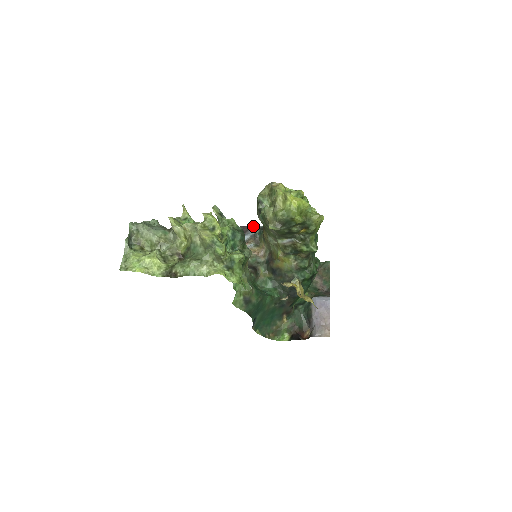
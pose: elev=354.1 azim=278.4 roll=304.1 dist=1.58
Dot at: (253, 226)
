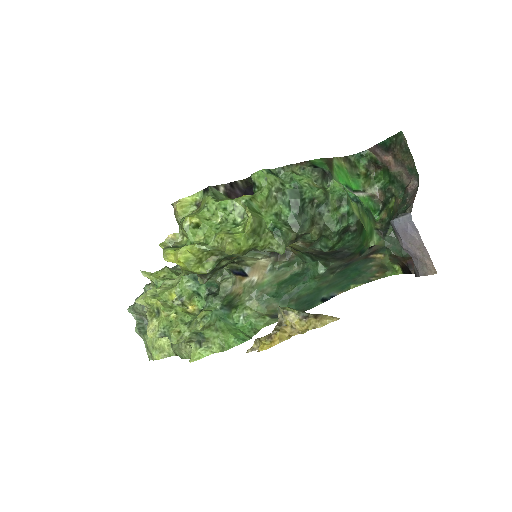
Dot at: occluded
